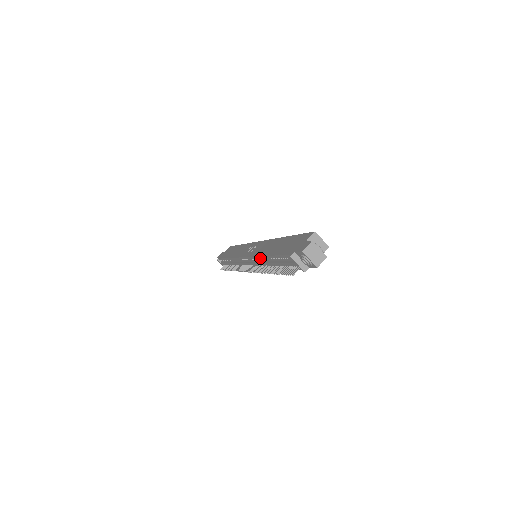
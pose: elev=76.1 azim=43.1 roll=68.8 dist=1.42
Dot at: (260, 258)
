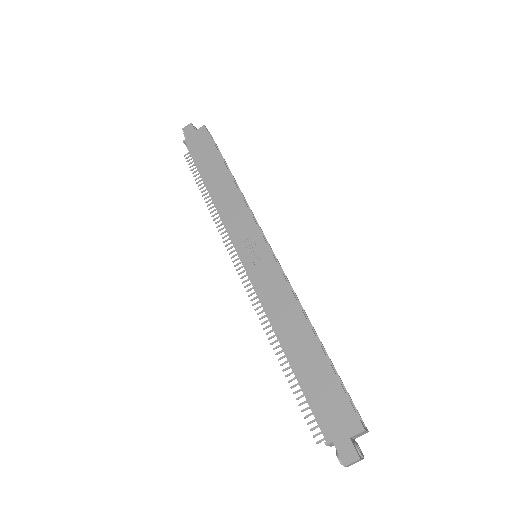
Dot at: (271, 321)
